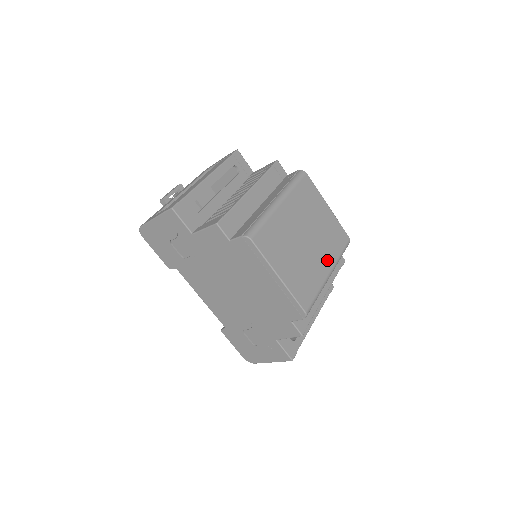
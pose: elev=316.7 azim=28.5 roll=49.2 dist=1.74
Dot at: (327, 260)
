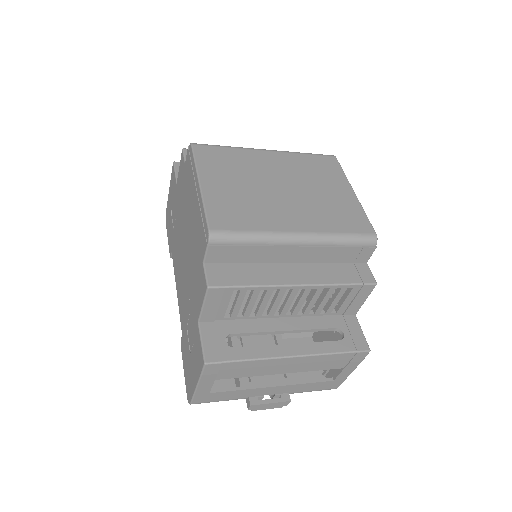
Dot at: (304, 221)
